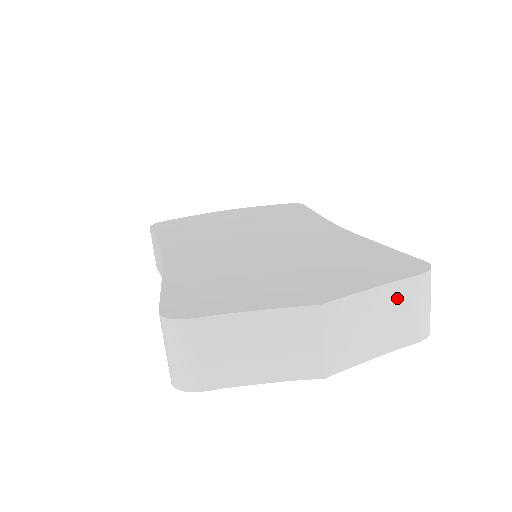
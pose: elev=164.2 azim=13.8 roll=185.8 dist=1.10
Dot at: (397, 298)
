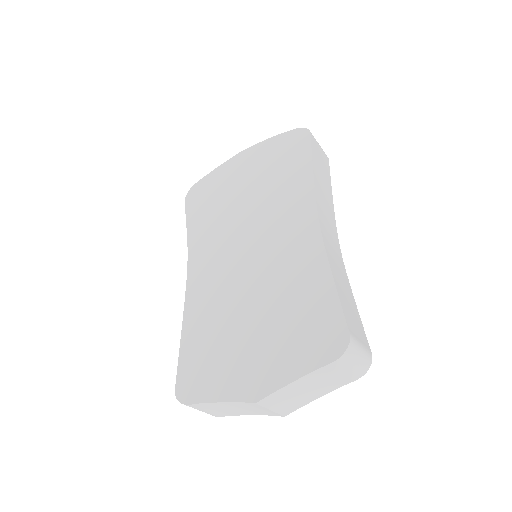
Dot at: (320, 375)
